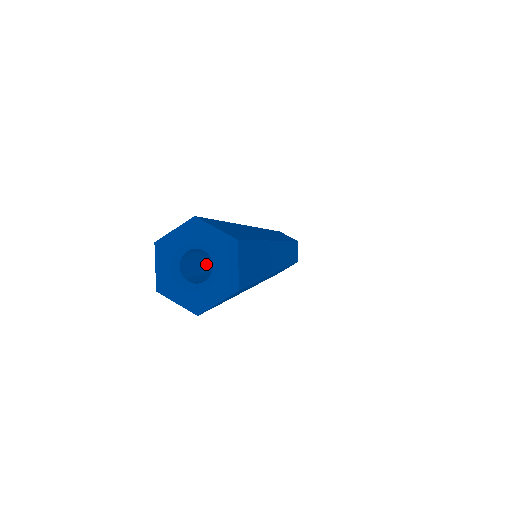
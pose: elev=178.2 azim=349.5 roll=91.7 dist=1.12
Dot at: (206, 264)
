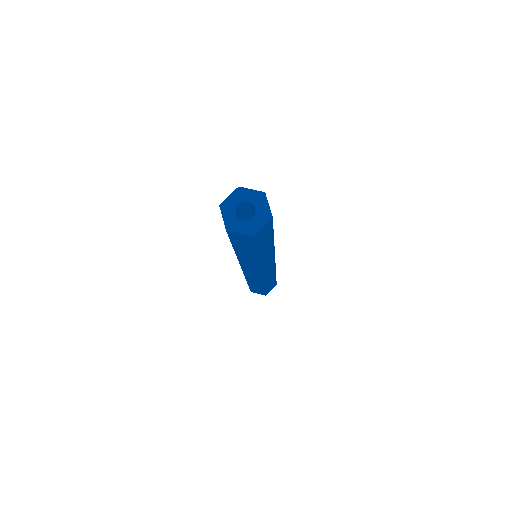
Dot at: occluded
